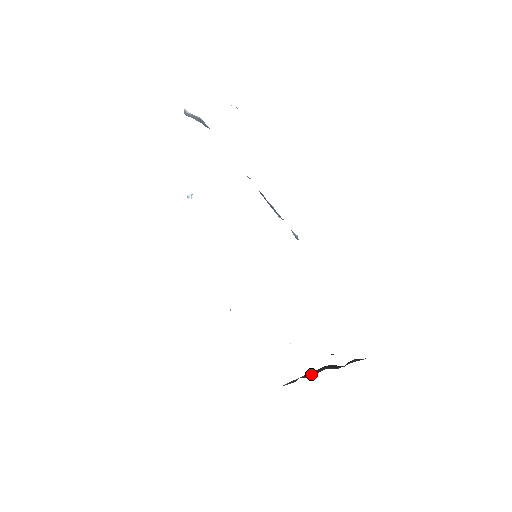
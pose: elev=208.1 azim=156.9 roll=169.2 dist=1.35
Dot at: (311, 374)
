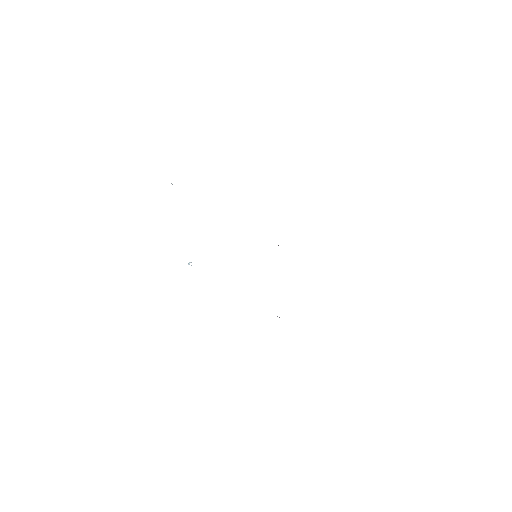
Dot at: occluded
